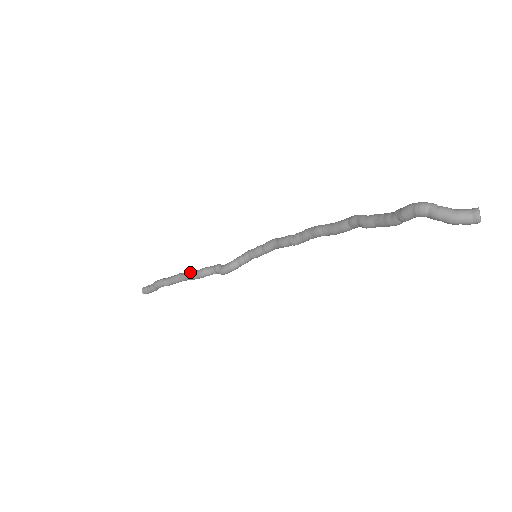
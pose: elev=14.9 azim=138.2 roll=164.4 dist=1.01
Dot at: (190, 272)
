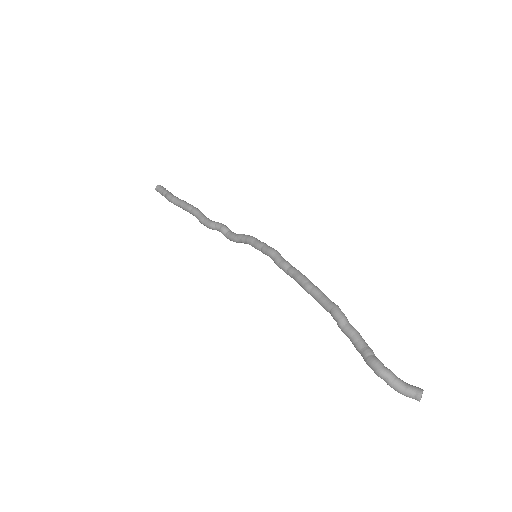
Dot at: (198, 217)
